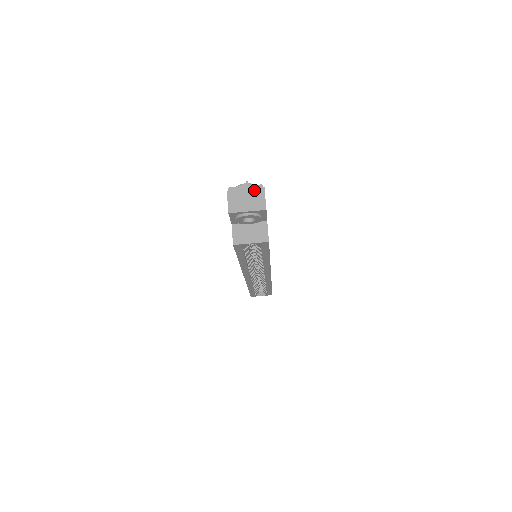
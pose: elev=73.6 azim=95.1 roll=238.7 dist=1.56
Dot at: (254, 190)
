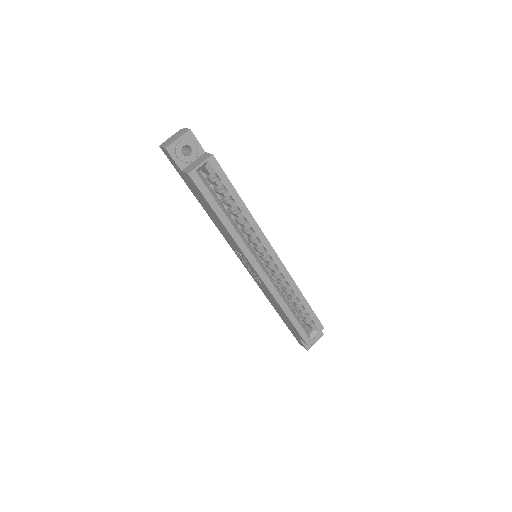
Dot at: (177, 133)
